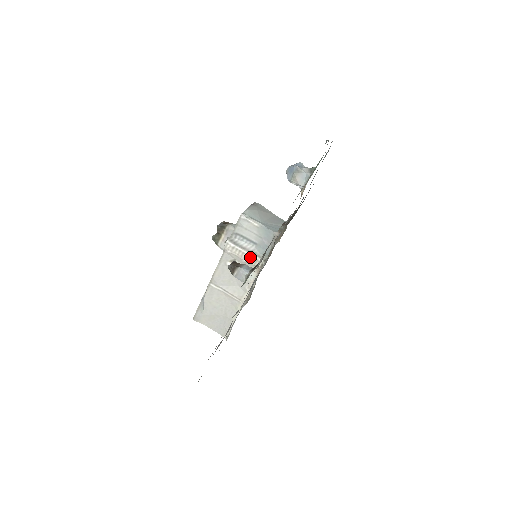
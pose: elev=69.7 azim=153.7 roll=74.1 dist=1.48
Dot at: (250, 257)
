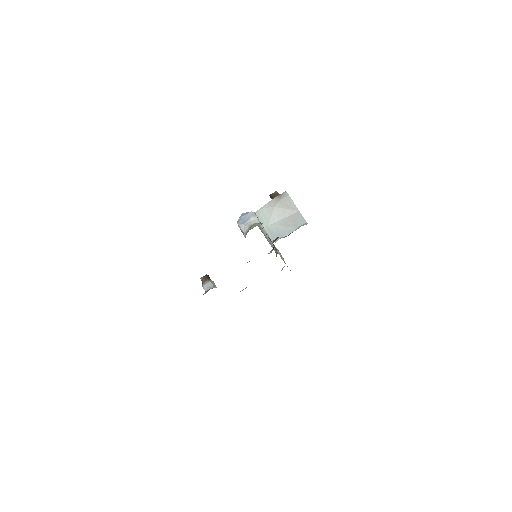
Dot at: (270, 244)
